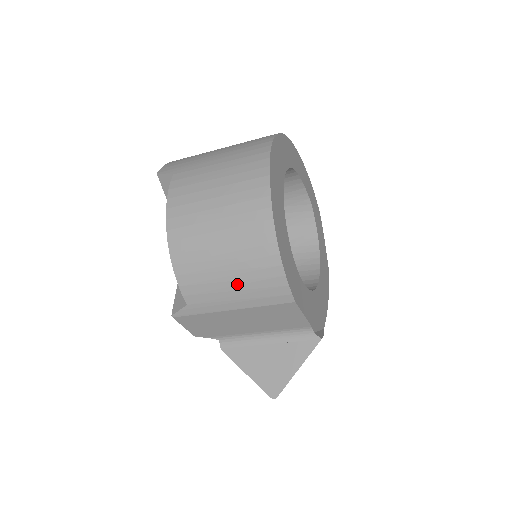
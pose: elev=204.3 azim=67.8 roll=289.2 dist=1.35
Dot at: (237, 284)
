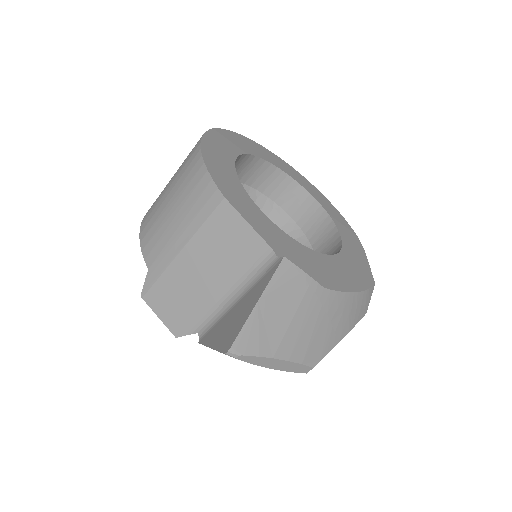
Dot at: (177, 212)
